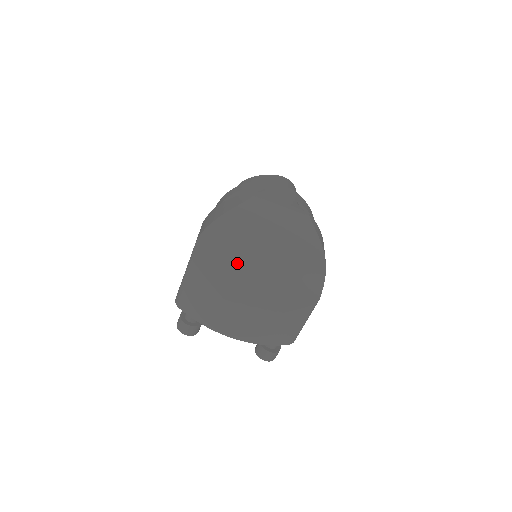
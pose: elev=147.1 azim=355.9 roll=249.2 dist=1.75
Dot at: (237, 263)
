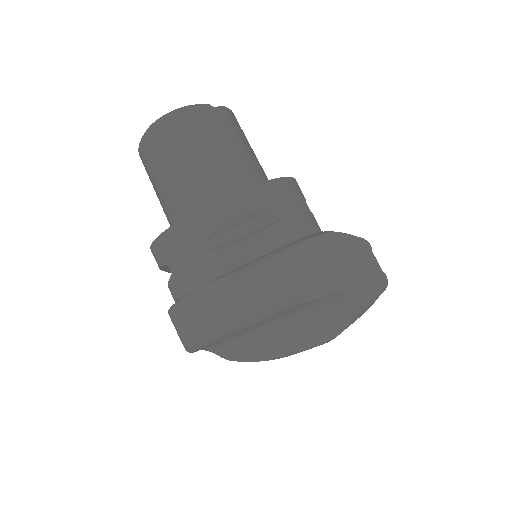
Dot at: (252, 337)
